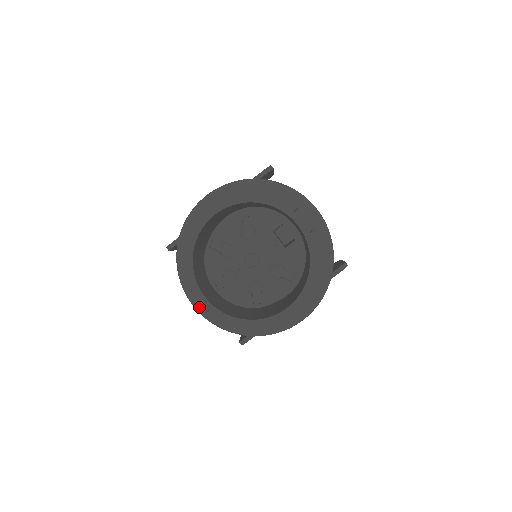
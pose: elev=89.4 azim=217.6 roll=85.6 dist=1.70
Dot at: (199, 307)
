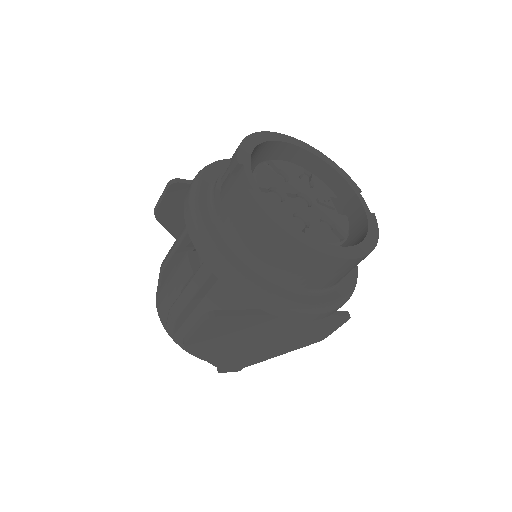
Dot at: (203, 219)
